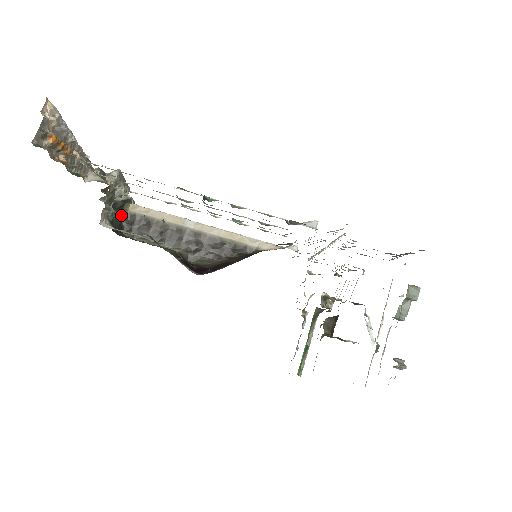
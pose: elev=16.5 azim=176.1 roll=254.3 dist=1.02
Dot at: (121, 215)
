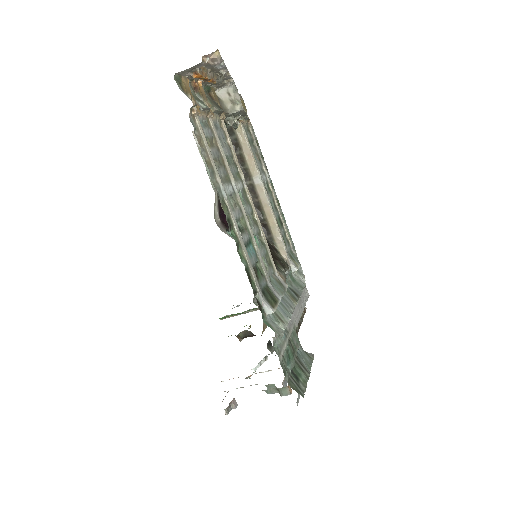
Dot at: occluded
